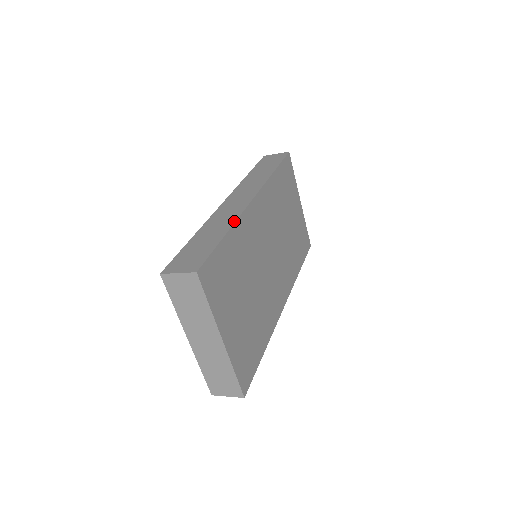
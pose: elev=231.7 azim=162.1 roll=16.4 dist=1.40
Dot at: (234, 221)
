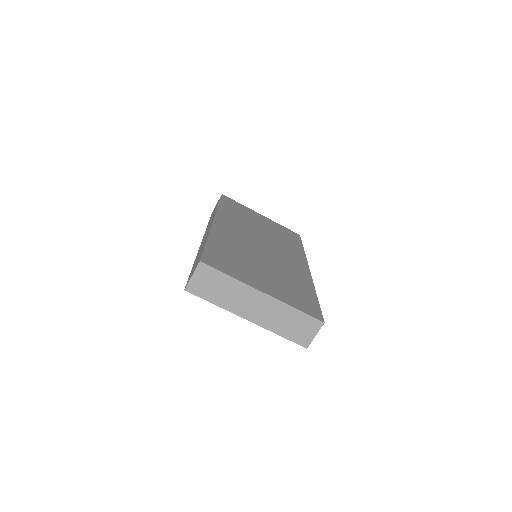
Dot at: (208, 234)
